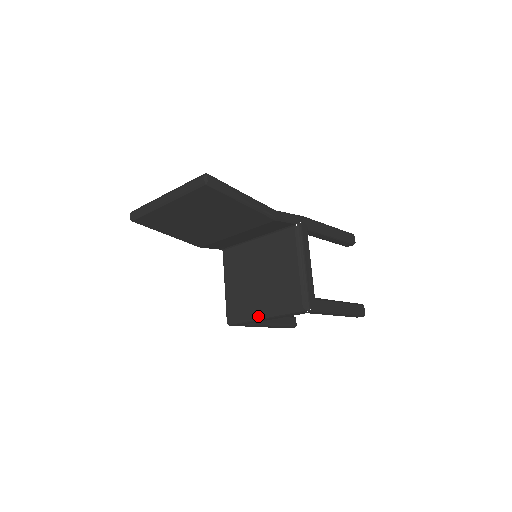
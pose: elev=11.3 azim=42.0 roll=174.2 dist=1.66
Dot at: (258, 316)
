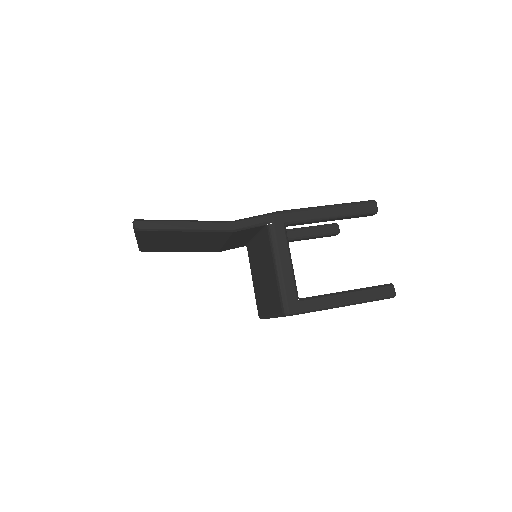
Dot at: (268, 315)
